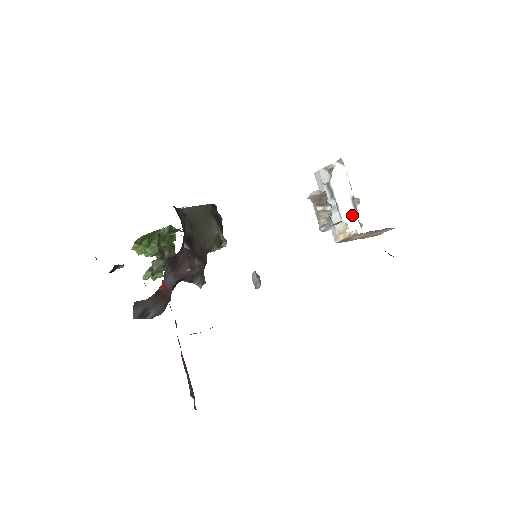
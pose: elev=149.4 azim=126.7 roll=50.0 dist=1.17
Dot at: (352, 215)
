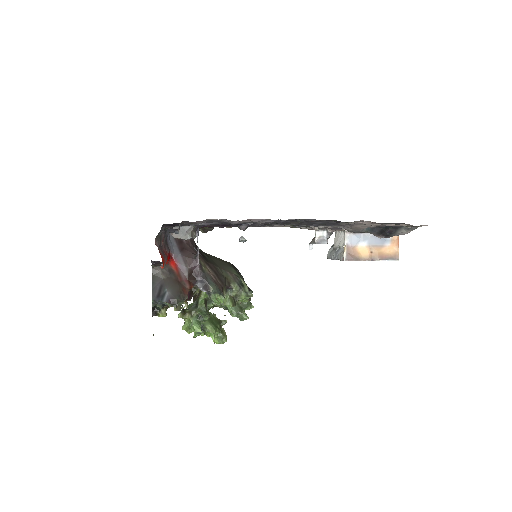
Dot at: occluded
